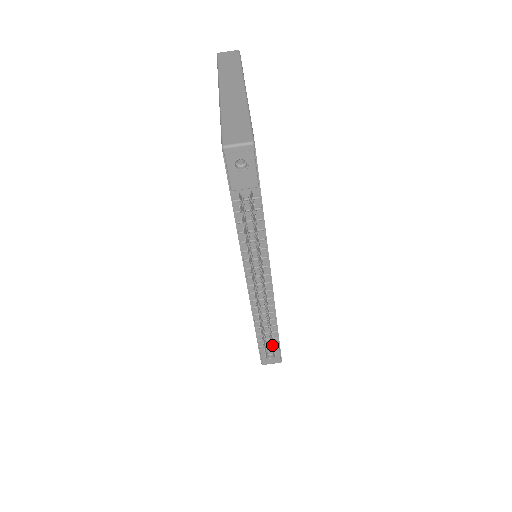
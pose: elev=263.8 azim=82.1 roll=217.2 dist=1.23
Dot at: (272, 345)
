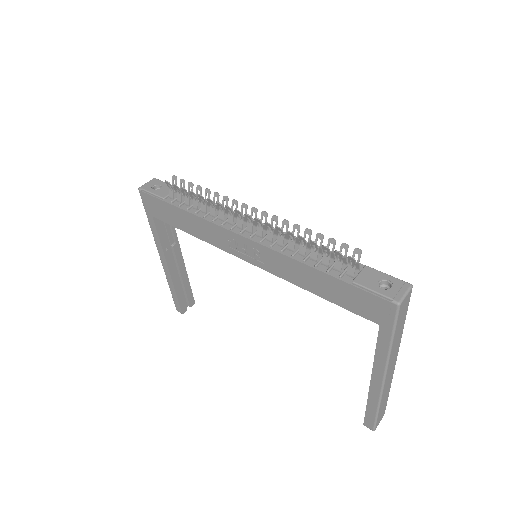
Dot at: (340, 248)
